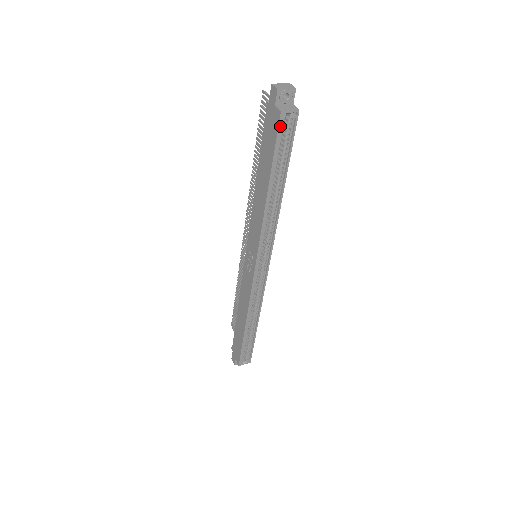
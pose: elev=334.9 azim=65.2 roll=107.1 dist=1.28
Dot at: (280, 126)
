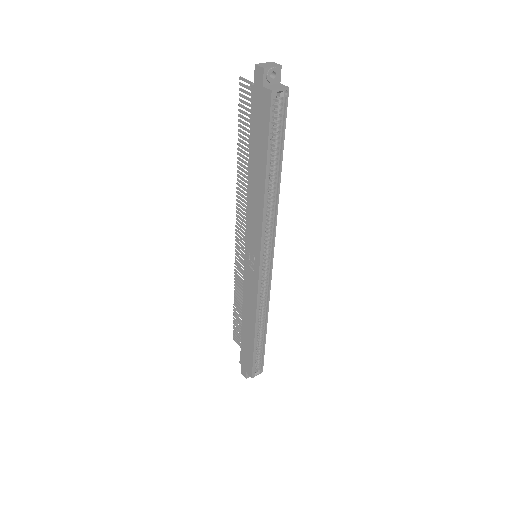
Dot at: (271, 108)
